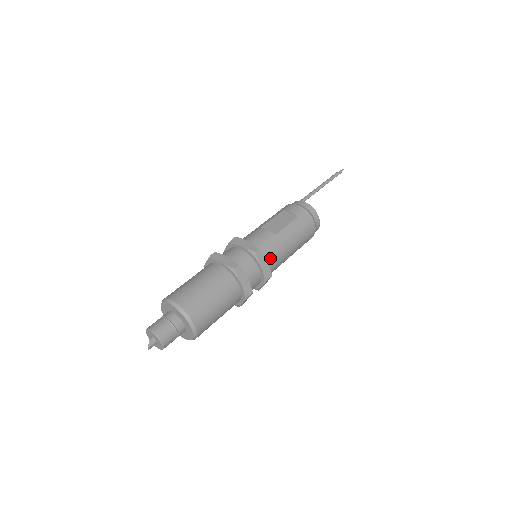
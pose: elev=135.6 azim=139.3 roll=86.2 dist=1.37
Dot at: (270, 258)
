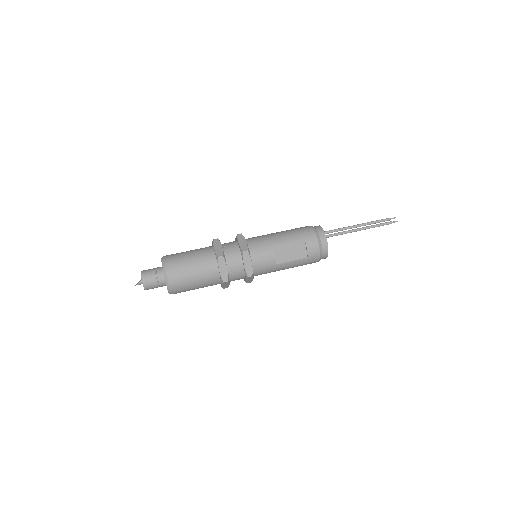
Dot at: occluded
